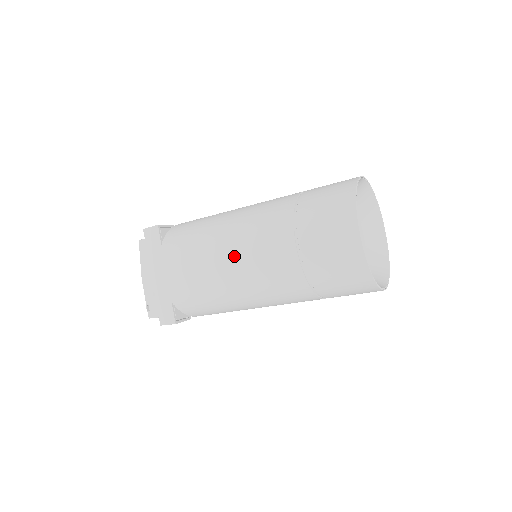
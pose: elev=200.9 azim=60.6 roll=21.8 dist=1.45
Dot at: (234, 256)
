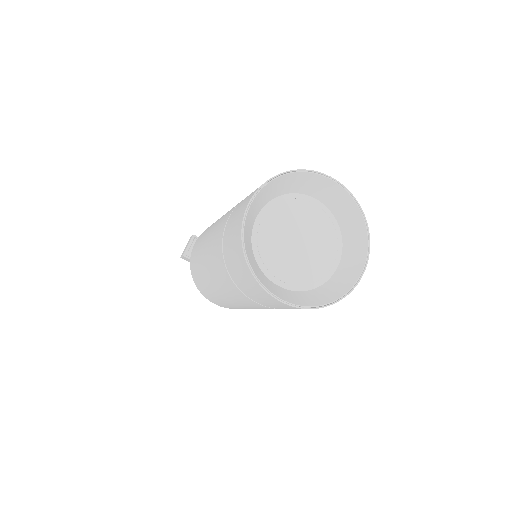
Dot at: (234, 303)
